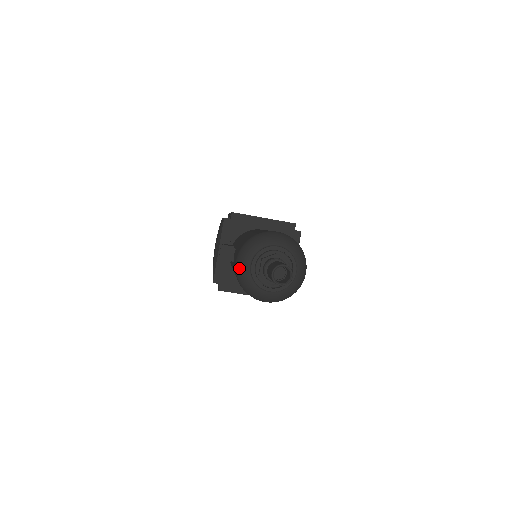
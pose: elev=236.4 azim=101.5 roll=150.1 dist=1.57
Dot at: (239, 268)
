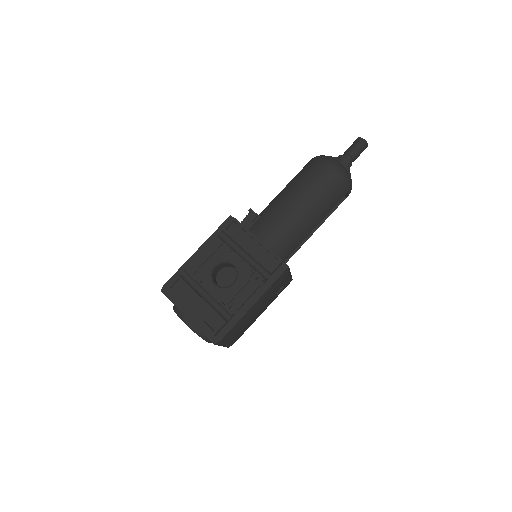
Dot at: occluded
